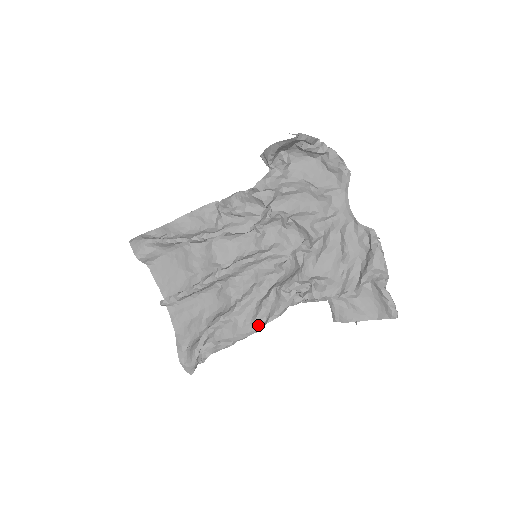
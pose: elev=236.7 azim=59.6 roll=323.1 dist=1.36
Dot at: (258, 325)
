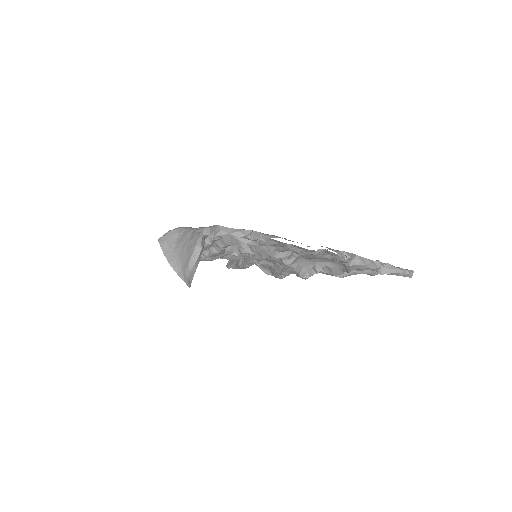
Dot at: occluded
